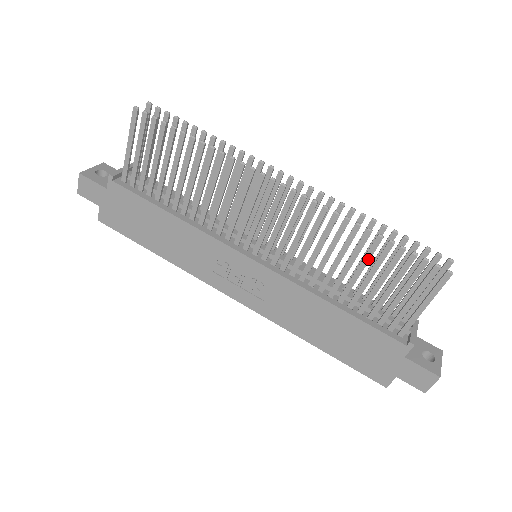
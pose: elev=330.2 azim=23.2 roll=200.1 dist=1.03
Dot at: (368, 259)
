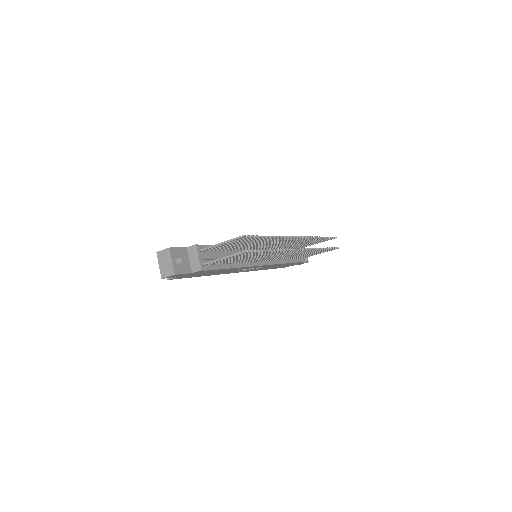
Dot at: occluded
